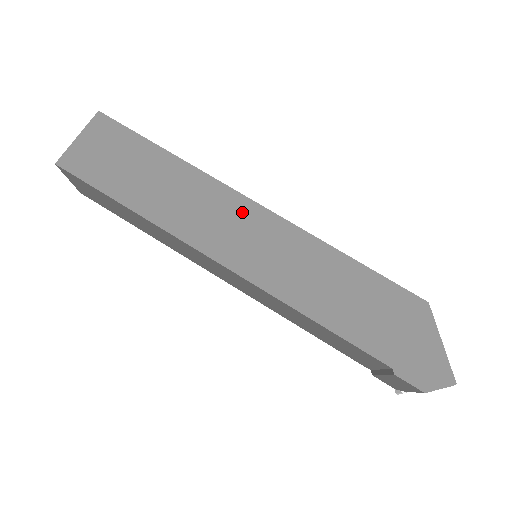
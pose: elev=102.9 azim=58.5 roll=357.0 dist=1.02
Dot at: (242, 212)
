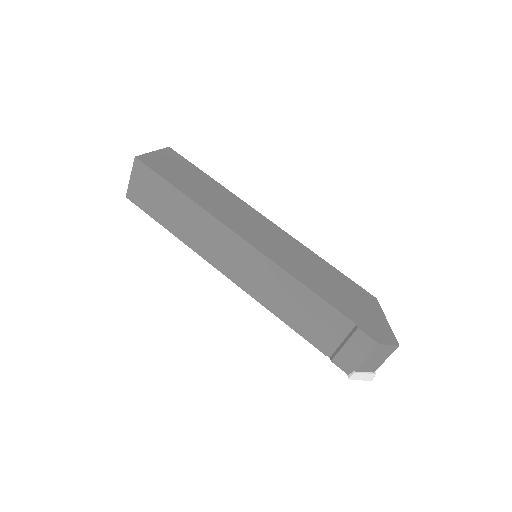
Dot at: (257, 219)
